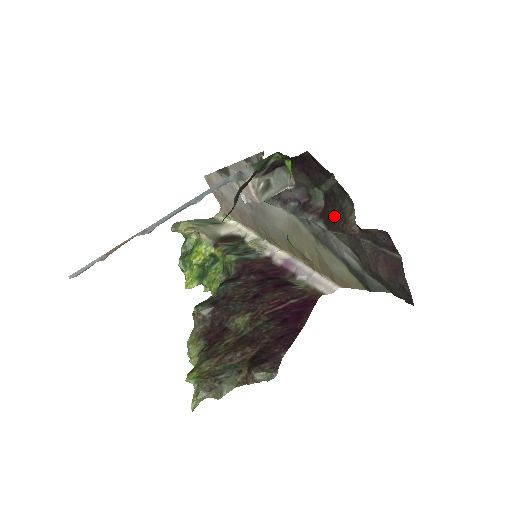
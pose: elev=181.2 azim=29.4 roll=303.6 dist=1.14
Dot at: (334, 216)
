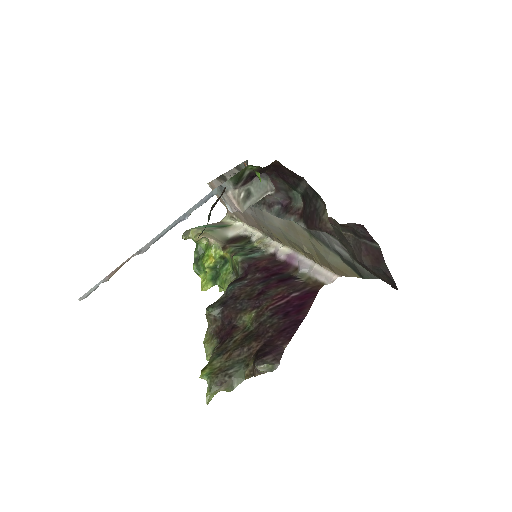
Dot at: (311, 216)
